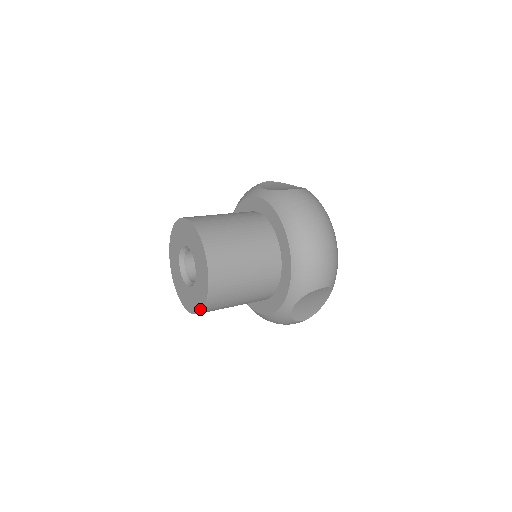
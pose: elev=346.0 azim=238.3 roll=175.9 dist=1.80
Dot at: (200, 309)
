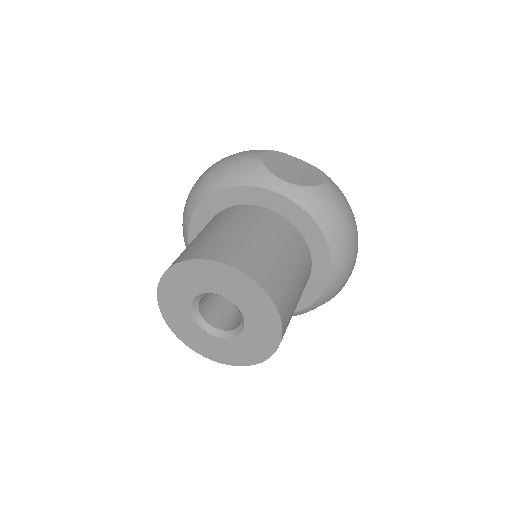
Dot at: (244, 364)
